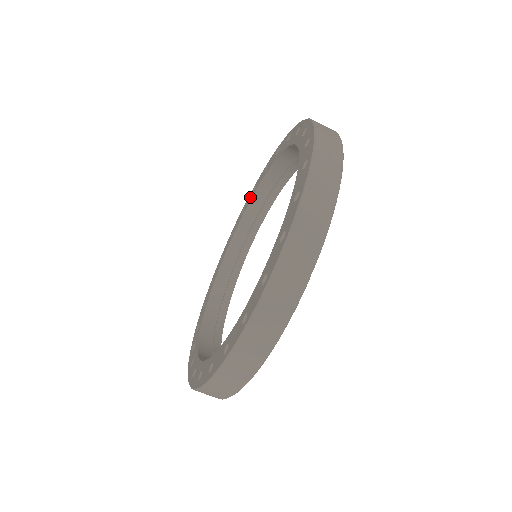
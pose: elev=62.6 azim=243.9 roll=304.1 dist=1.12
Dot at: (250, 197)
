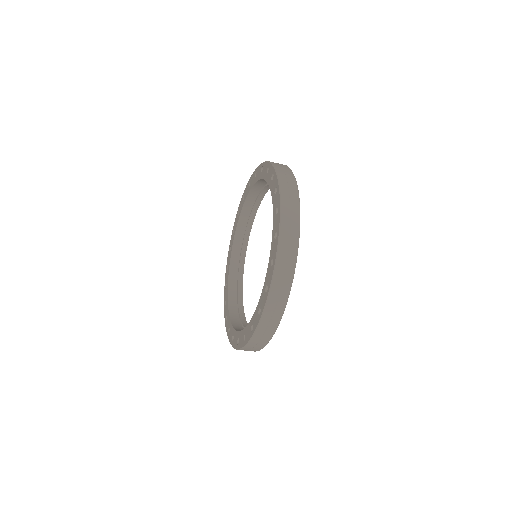
Dot at: (259, 174)
